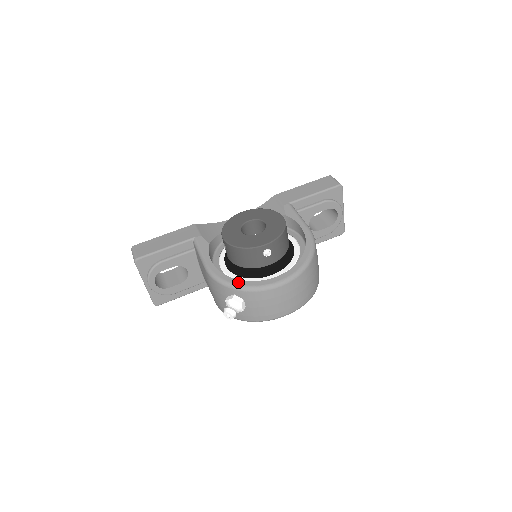
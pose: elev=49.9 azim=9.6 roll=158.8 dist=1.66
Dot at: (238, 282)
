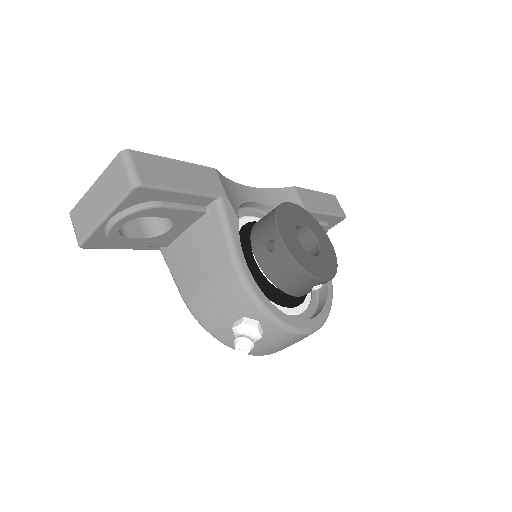
Dot at: (274, 309)
